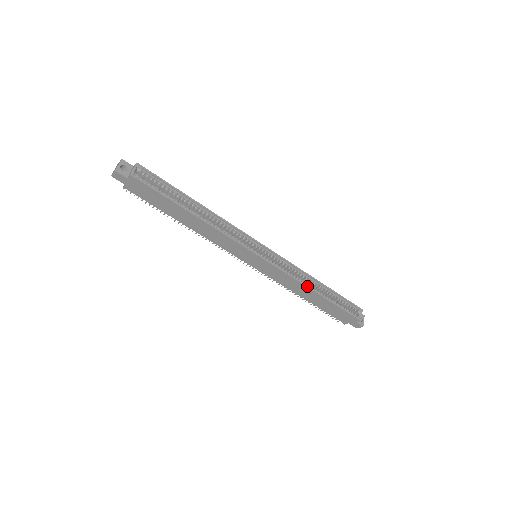
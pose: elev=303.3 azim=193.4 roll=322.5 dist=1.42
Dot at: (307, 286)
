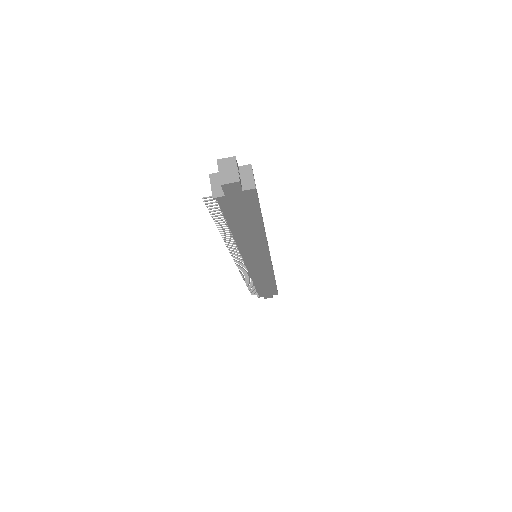
Dot at: (274, 277)
